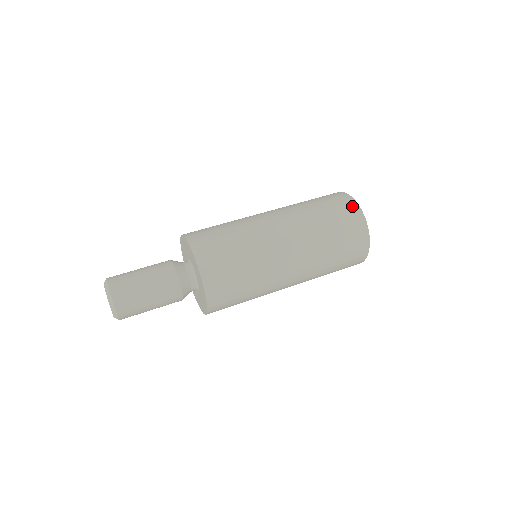
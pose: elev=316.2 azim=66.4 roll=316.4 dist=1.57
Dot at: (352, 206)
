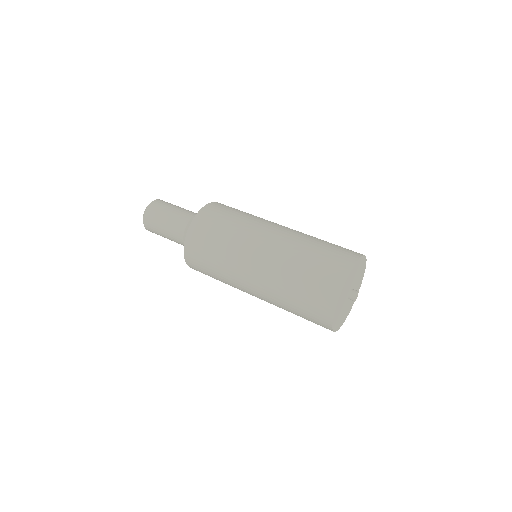
Dot at: (346, 264)
